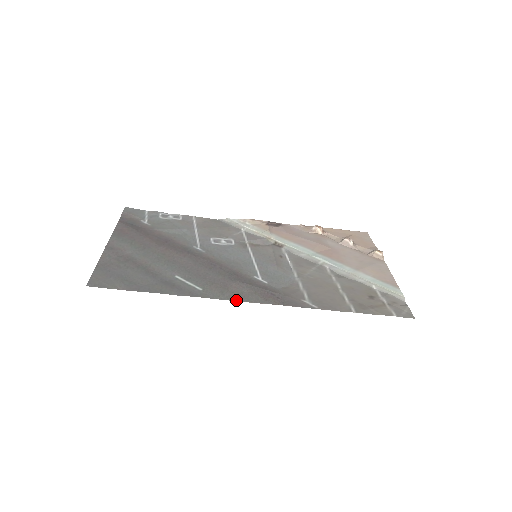
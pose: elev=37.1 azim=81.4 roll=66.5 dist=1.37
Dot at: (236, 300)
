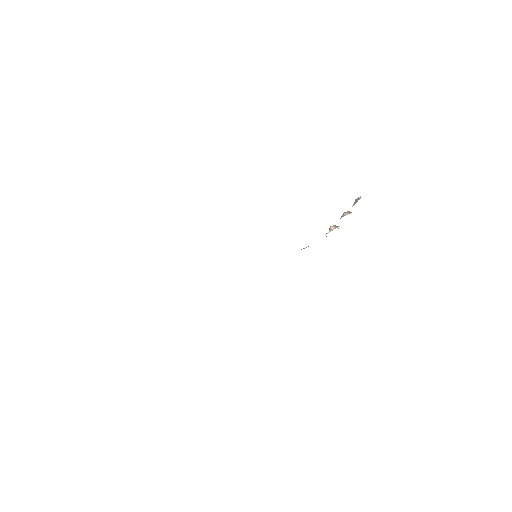
Dot at: occluded
